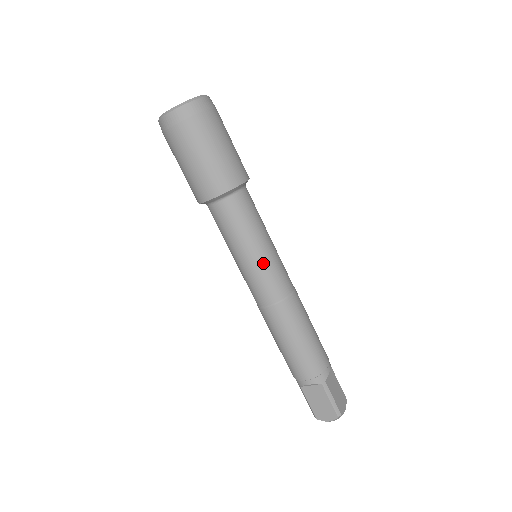
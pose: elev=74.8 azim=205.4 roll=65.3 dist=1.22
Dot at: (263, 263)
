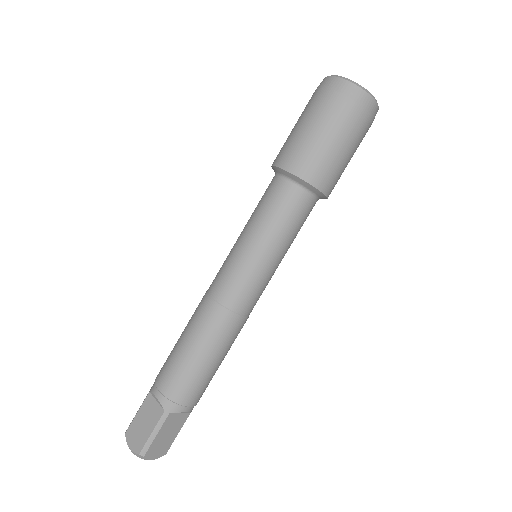
Dot at: (253, 262)
